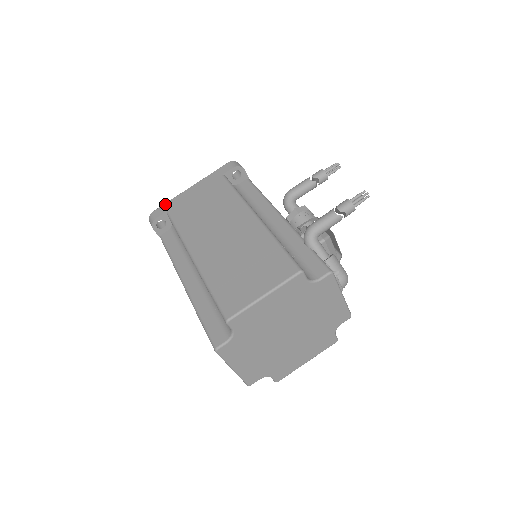
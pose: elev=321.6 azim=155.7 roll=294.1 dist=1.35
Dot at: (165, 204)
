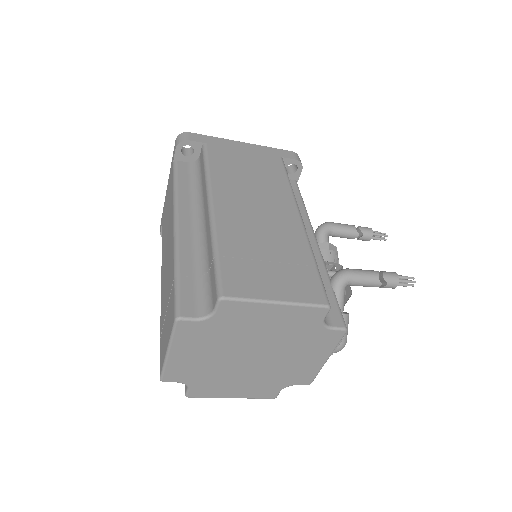
Dot at: (207, 136)
